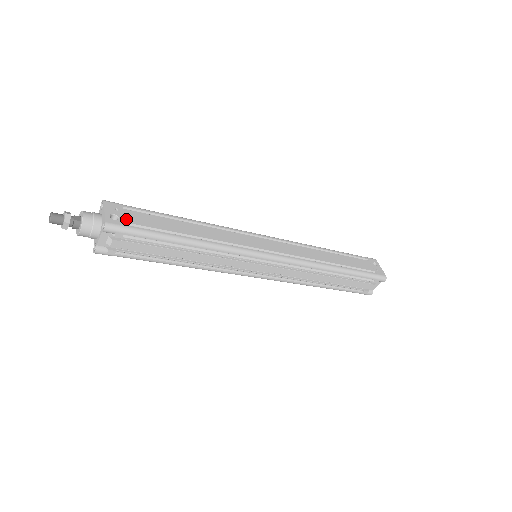
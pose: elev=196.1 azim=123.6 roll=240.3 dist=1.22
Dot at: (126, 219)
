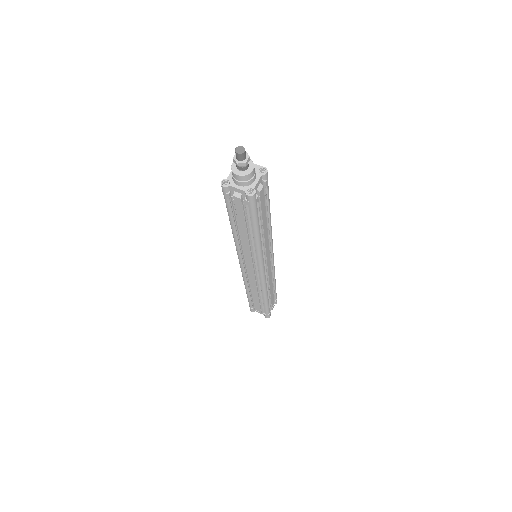
Dot at: occluded
